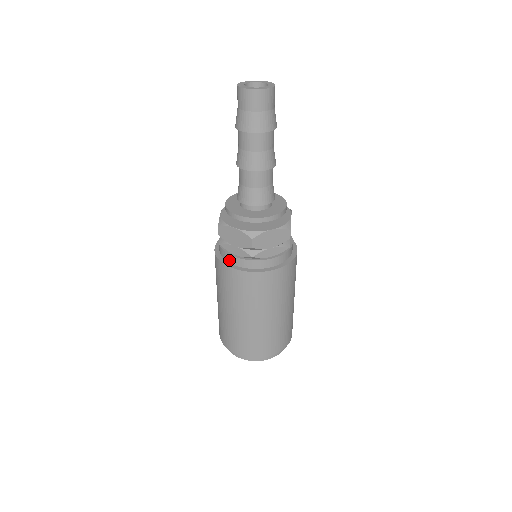
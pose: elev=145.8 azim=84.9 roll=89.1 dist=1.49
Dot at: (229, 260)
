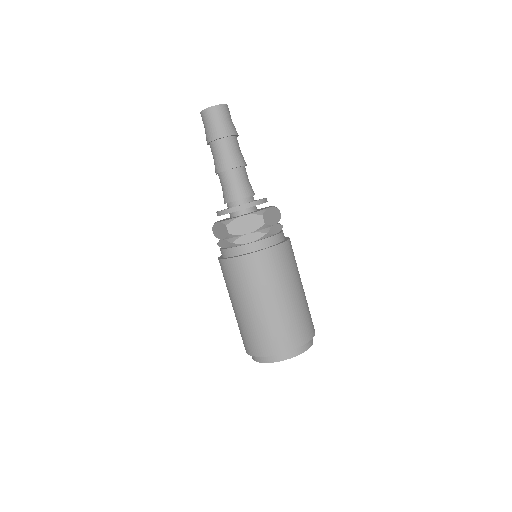
Dot at: (247, 250)
